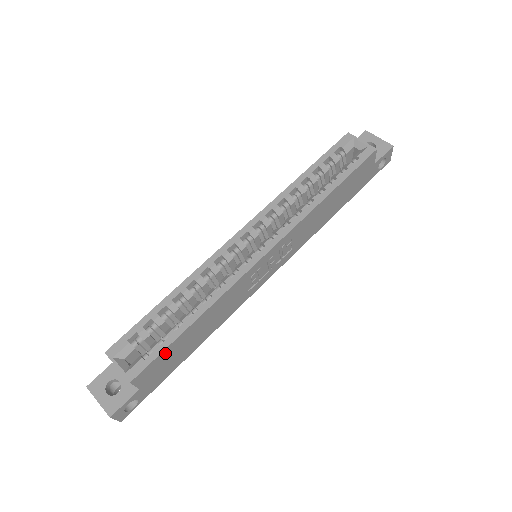
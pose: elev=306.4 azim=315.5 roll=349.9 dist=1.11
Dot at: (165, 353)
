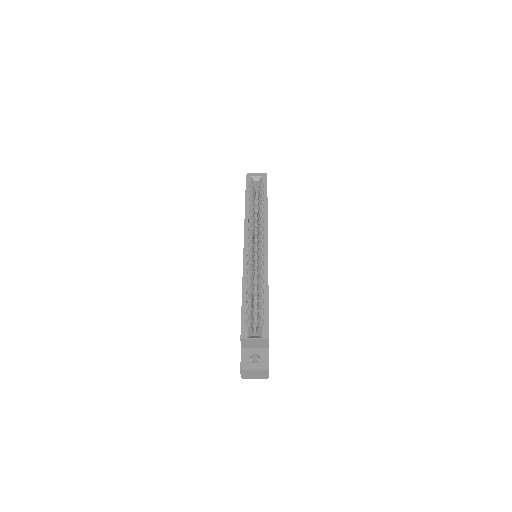
Dot at: (268, 318)
